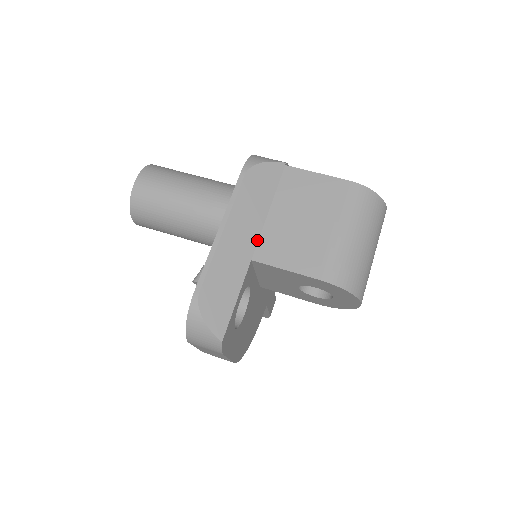
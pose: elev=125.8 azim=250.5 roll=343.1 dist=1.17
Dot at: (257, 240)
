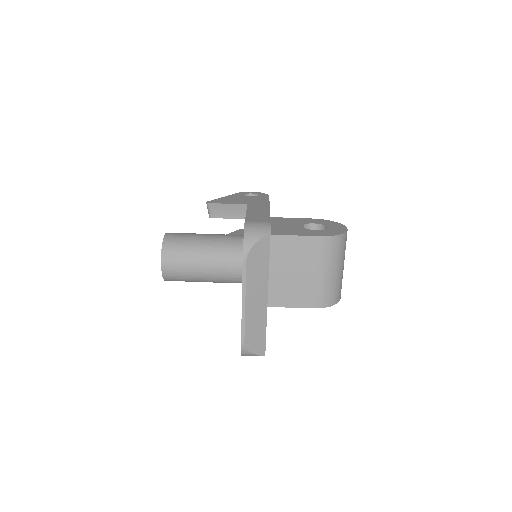
Dot at: (267, 294)
